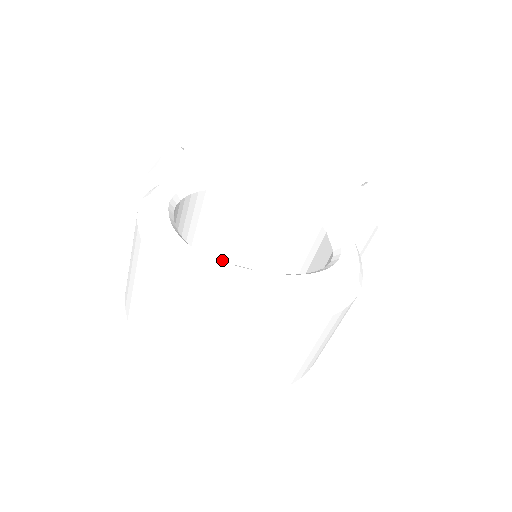
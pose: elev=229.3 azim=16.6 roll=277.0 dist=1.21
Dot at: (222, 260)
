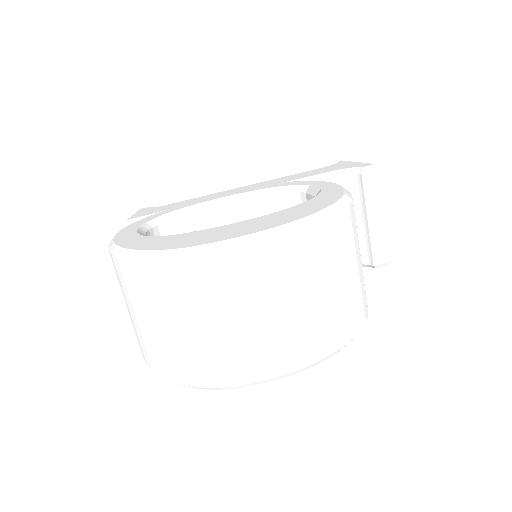
Dot at: occluded
